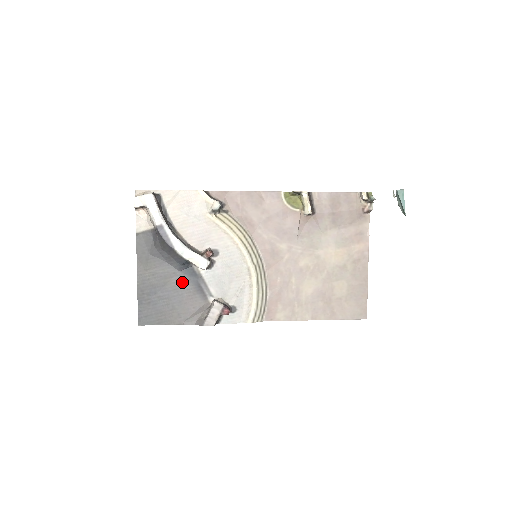
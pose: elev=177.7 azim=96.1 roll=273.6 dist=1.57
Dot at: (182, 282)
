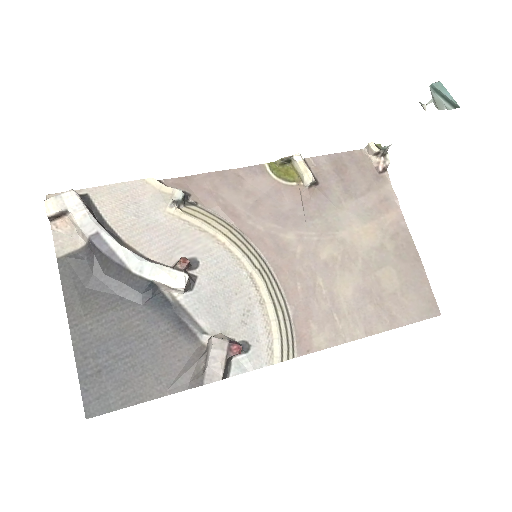
Dot at: (150, 322)
